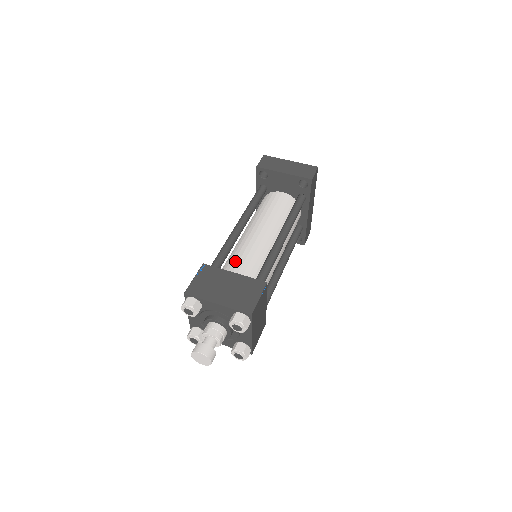
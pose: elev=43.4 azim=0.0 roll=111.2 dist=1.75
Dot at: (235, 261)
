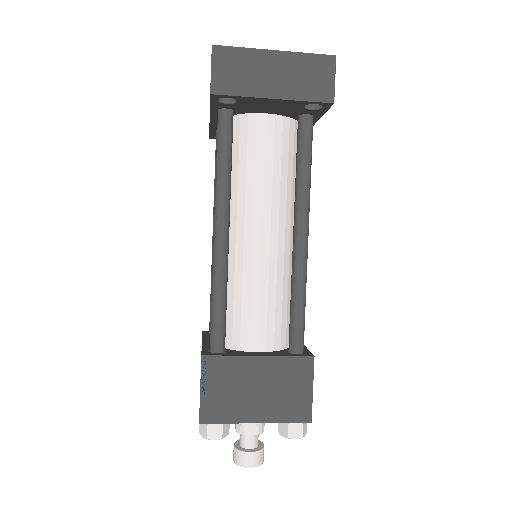
Dot at: (243, 315)
